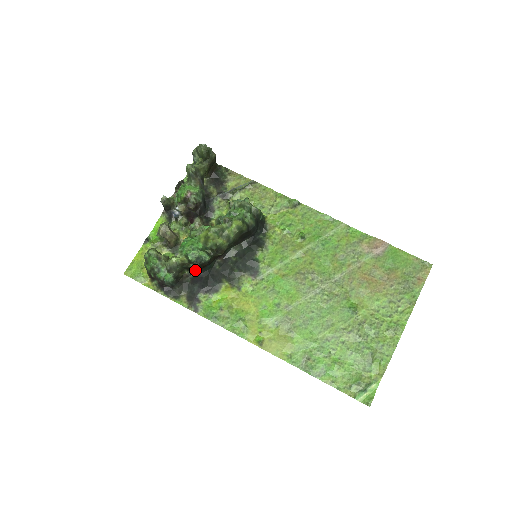
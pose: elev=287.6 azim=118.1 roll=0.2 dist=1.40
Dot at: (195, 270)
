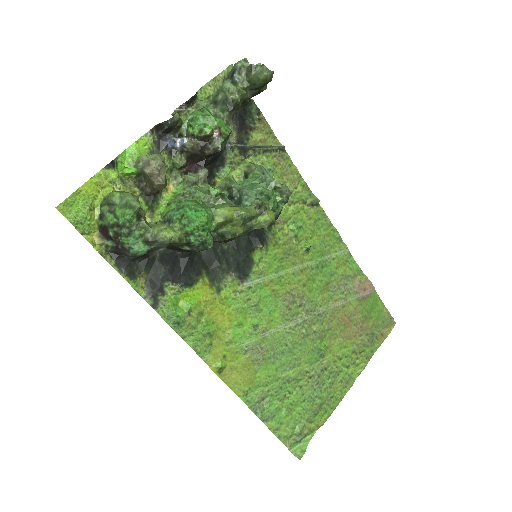
Dot at: (176, 247)
